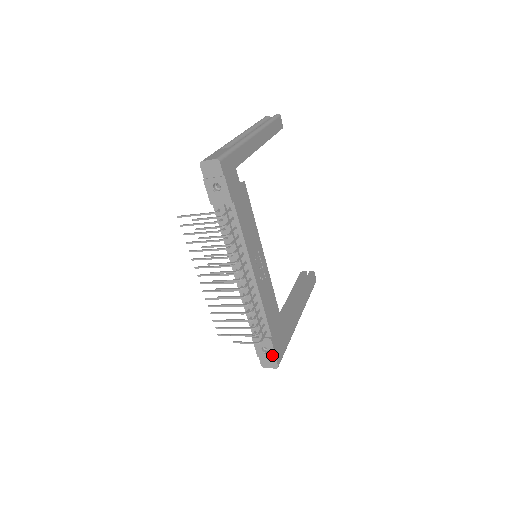
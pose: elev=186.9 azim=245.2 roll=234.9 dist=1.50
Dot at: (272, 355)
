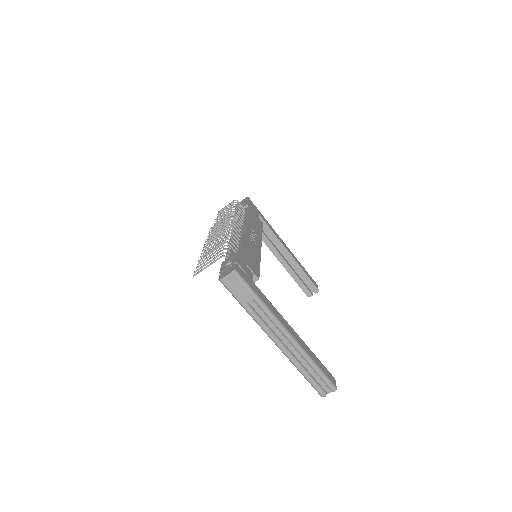
Dot at: (234, 263)
